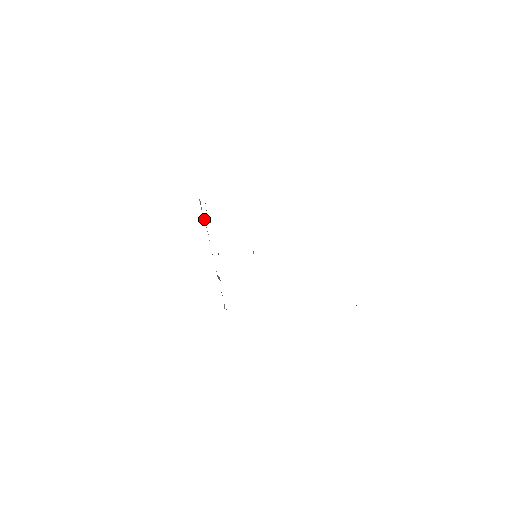
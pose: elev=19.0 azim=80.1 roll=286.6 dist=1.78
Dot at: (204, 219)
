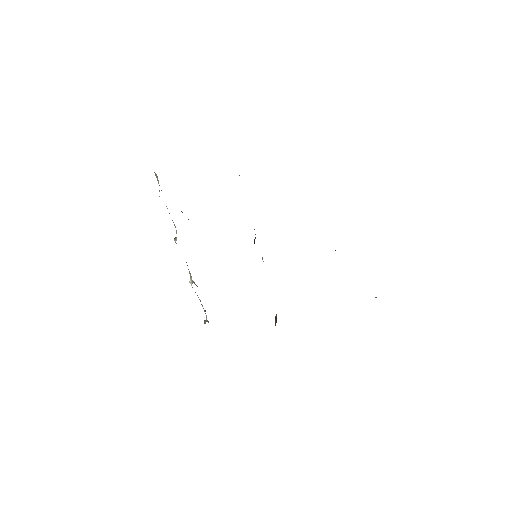
Dot at: occluded
